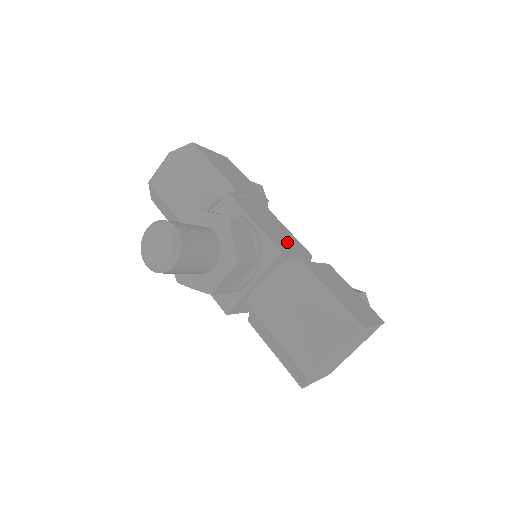
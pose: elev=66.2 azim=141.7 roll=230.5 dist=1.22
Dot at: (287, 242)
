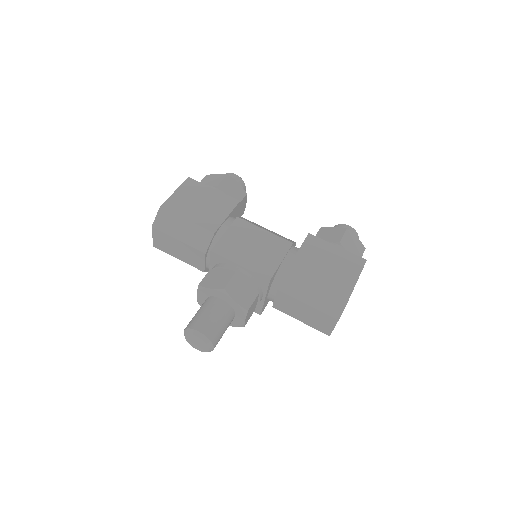
Dot at: (270, 256)
